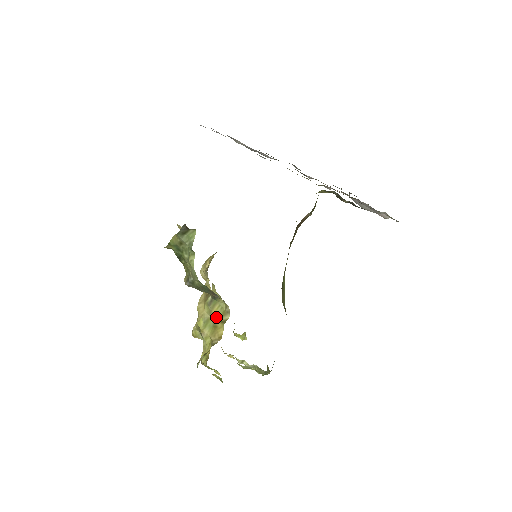
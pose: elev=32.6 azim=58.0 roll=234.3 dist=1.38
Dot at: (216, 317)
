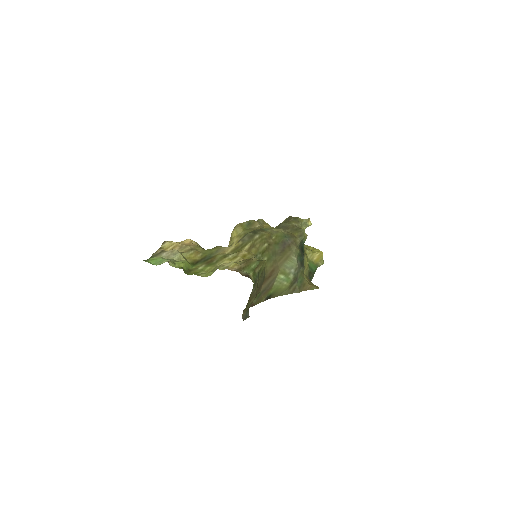
Dot at: occluded
